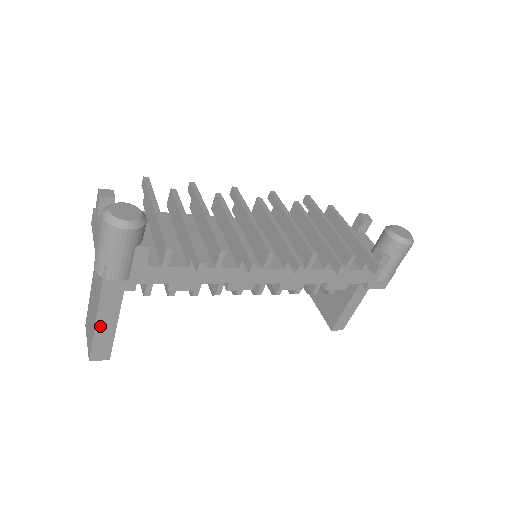
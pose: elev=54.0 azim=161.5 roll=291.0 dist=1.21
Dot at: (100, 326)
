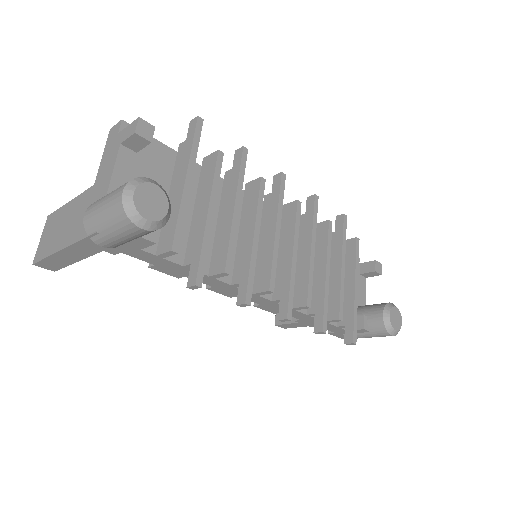
Dot at: (60, 255)
